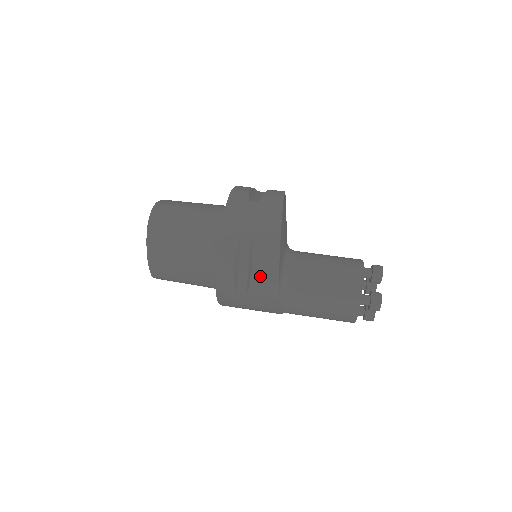
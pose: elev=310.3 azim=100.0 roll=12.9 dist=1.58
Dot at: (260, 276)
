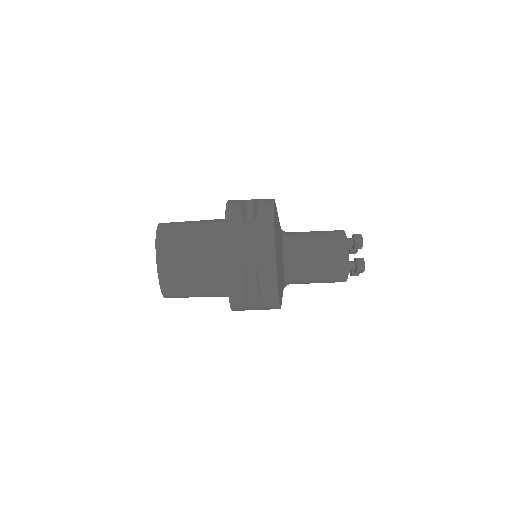
Dot at: occluded
